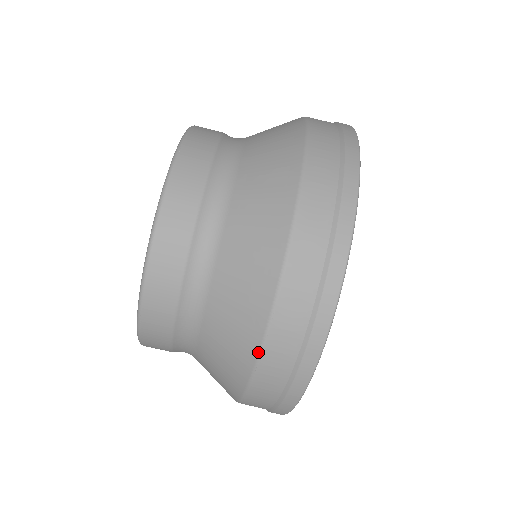
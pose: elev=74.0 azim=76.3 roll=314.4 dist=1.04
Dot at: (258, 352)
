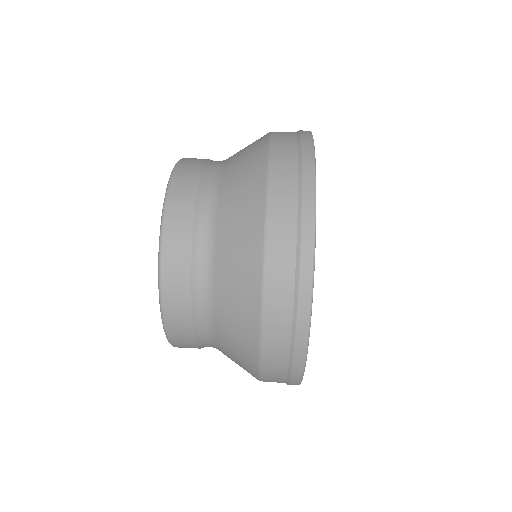
Dot at: (268, 151)
